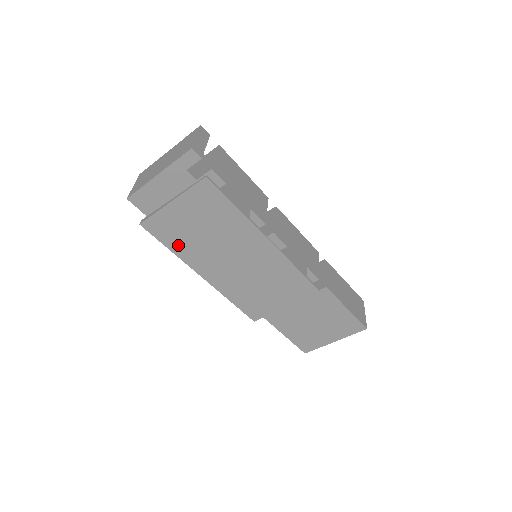
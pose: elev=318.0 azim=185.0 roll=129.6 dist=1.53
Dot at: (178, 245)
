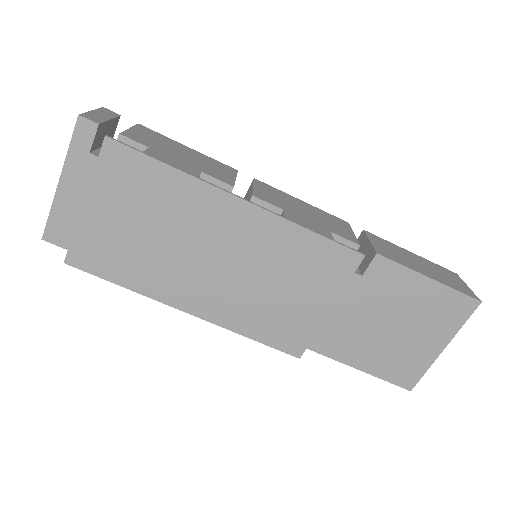
Dot at: (128, 273)
